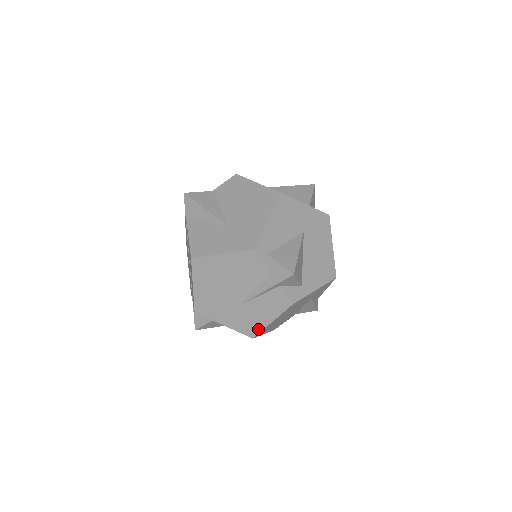
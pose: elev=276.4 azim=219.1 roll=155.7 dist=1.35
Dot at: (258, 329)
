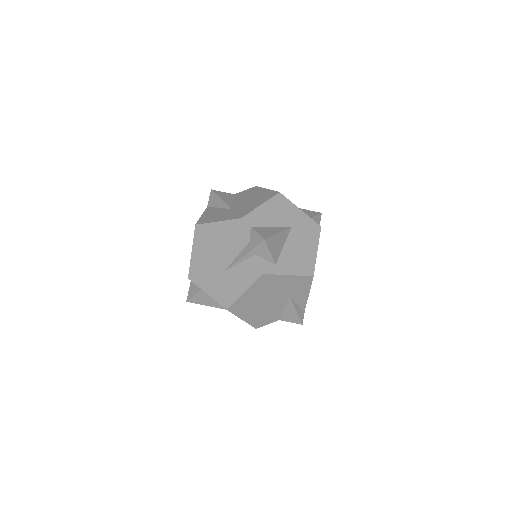
Dot at: (232, 299)
